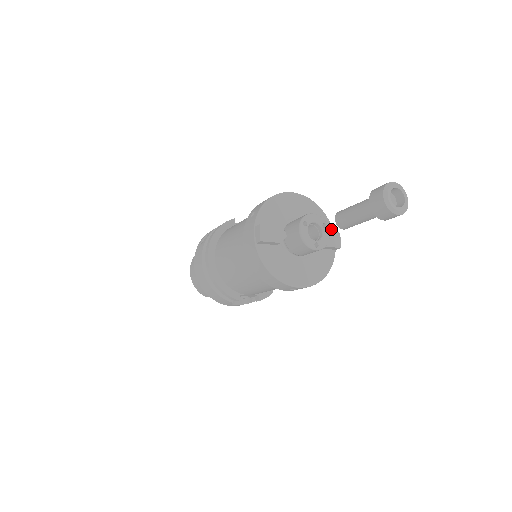
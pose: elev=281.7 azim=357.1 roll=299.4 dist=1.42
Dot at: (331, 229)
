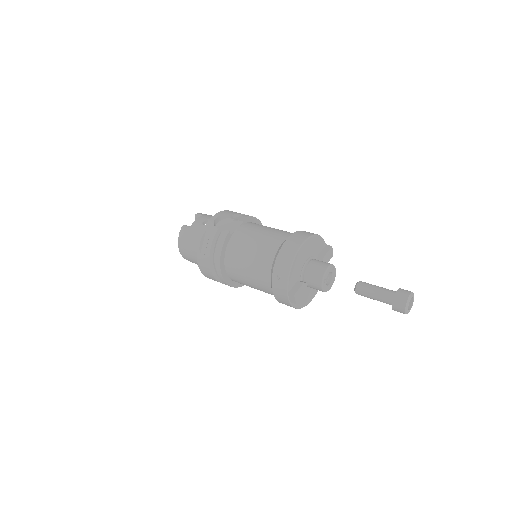
Dot at: (324, 243)
